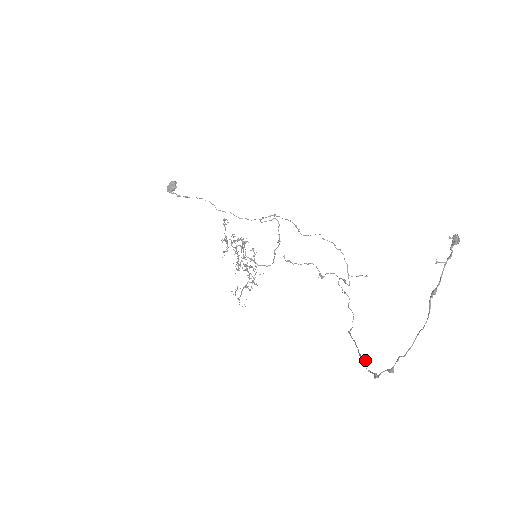
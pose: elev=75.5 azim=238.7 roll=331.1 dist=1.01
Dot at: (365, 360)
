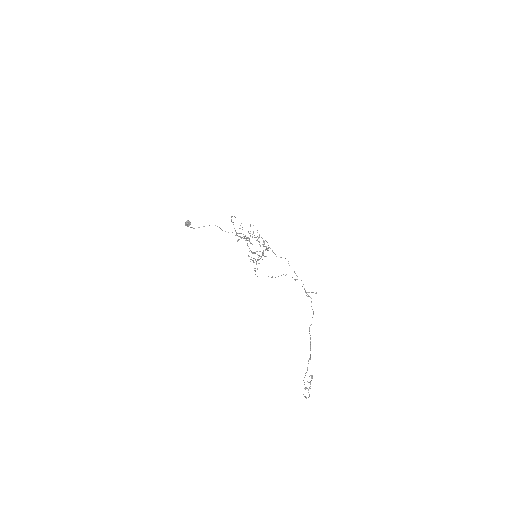
Dot at: (307, 368)
